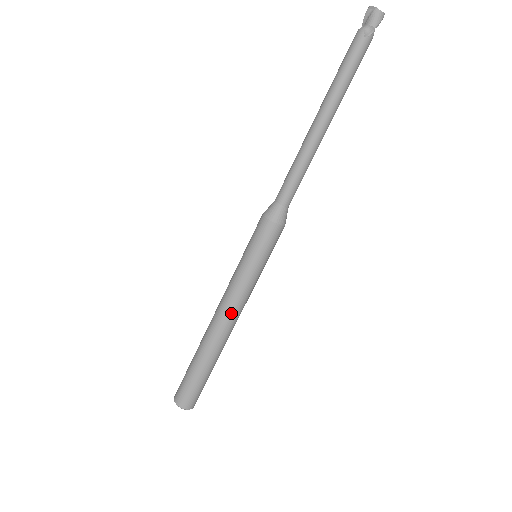
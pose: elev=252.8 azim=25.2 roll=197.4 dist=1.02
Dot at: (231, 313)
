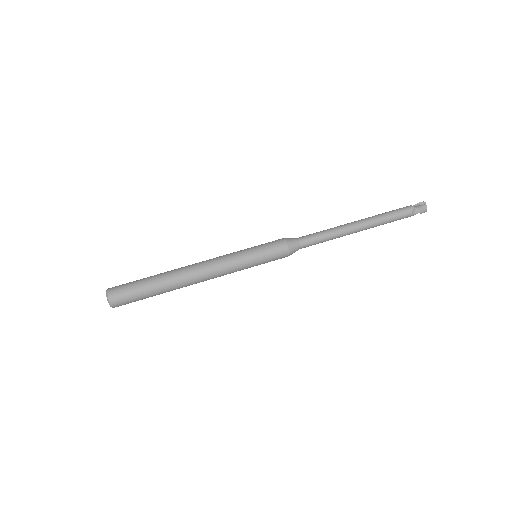
Dot at: (211, 272)
